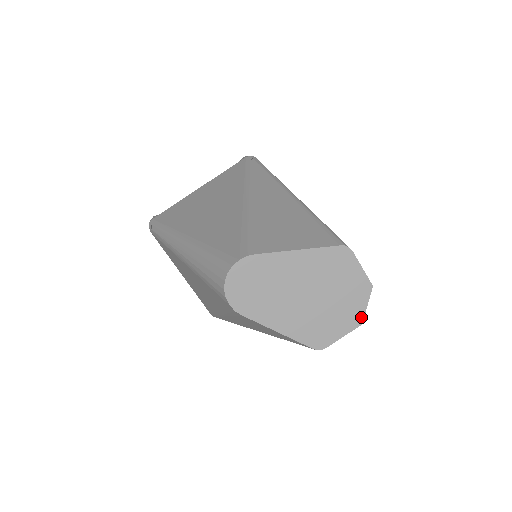
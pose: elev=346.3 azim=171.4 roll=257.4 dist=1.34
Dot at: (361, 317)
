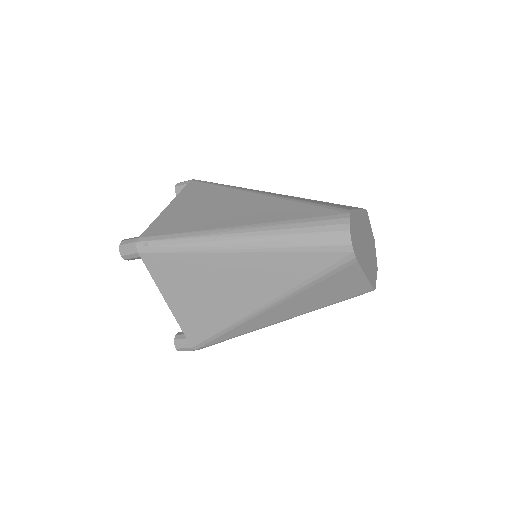
Dot at: occluded
